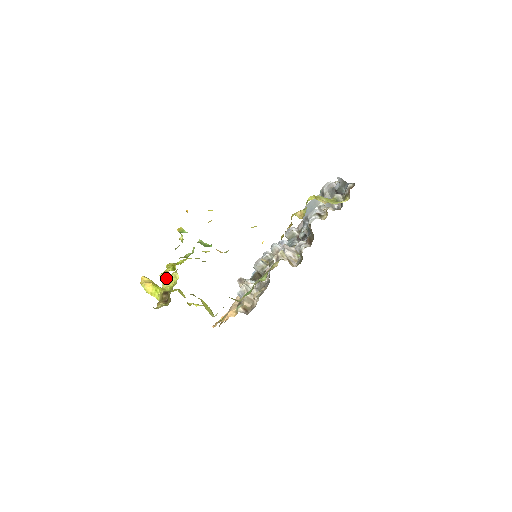
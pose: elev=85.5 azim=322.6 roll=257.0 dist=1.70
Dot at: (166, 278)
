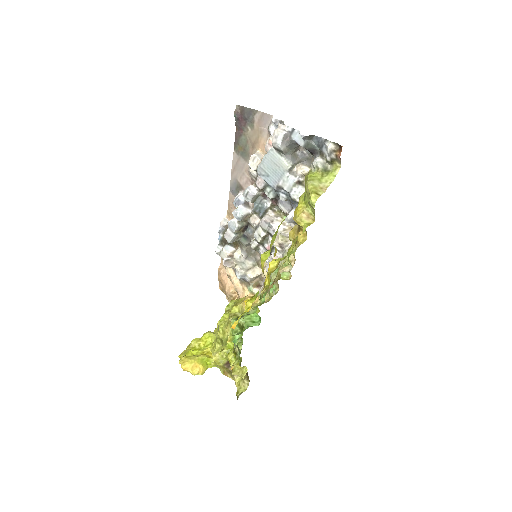
Dot at: (240, 371)
